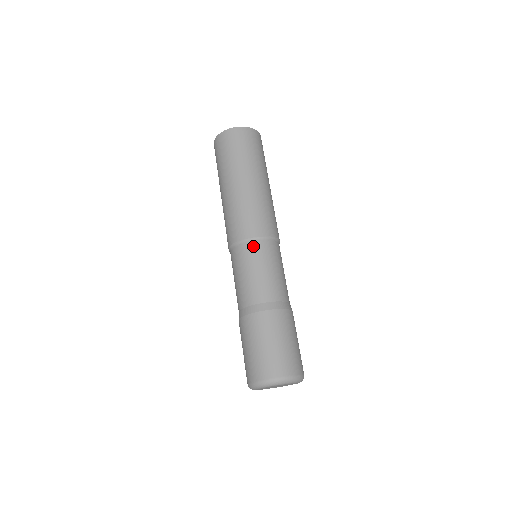
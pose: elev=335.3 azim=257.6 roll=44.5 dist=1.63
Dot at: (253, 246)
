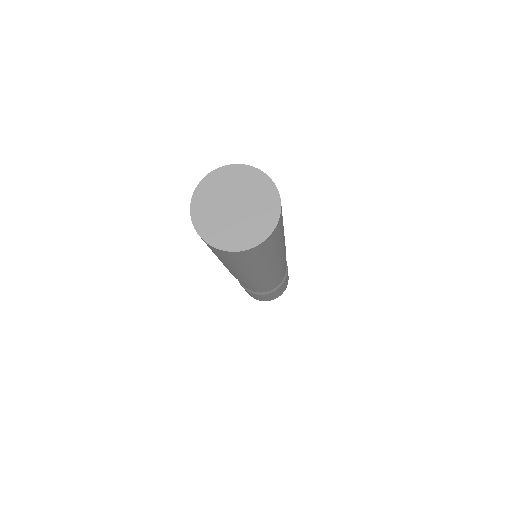
Dot at: (267, 282)
